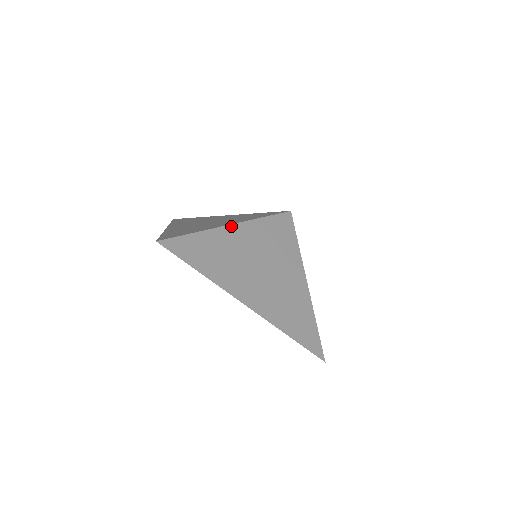
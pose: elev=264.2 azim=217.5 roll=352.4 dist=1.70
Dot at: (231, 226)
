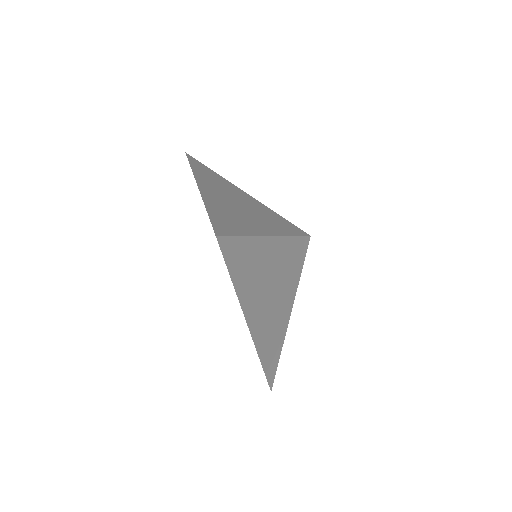
Dot at: (245, 193)
